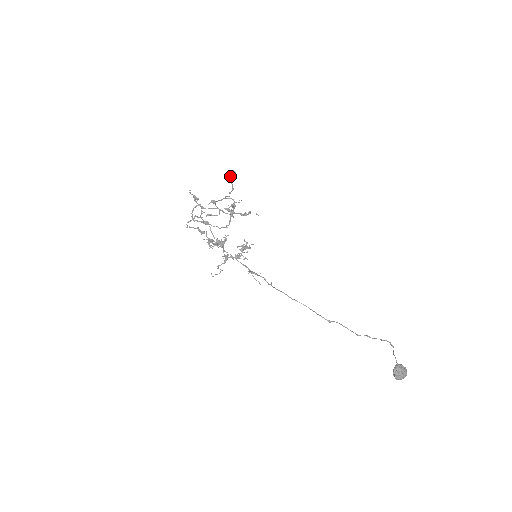
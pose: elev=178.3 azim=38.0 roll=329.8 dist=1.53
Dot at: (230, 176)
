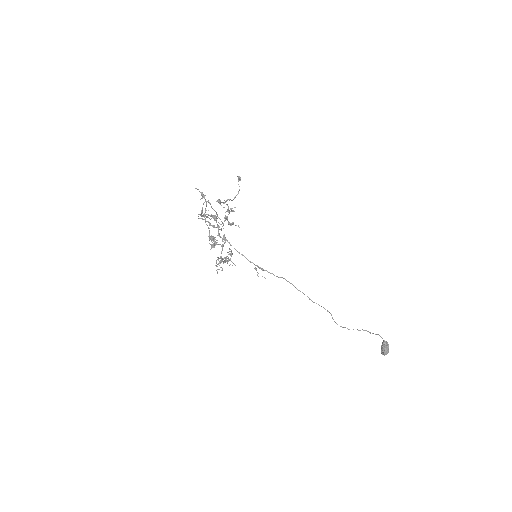
Dot at: (239, 180)
